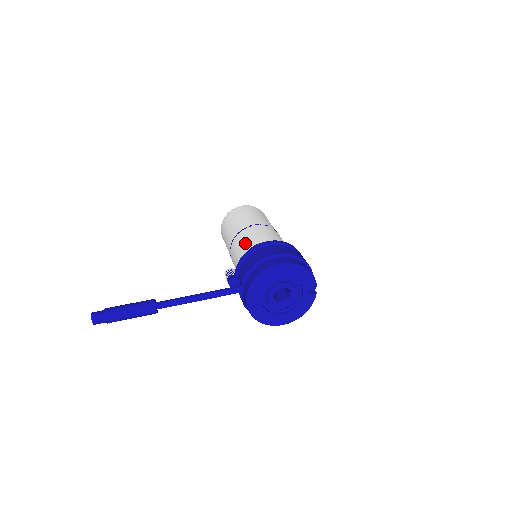
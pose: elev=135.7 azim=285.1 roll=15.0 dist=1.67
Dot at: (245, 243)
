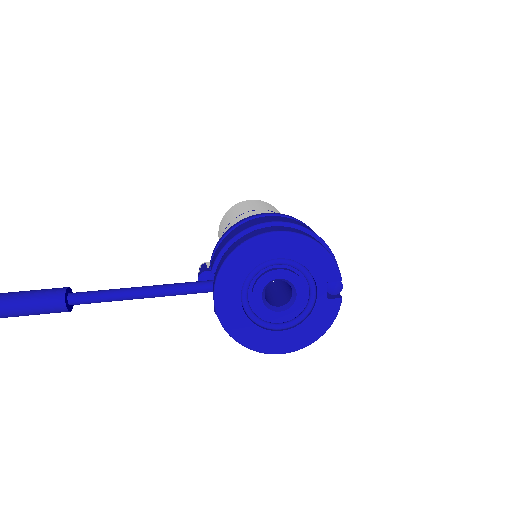
Dot at: occluded
